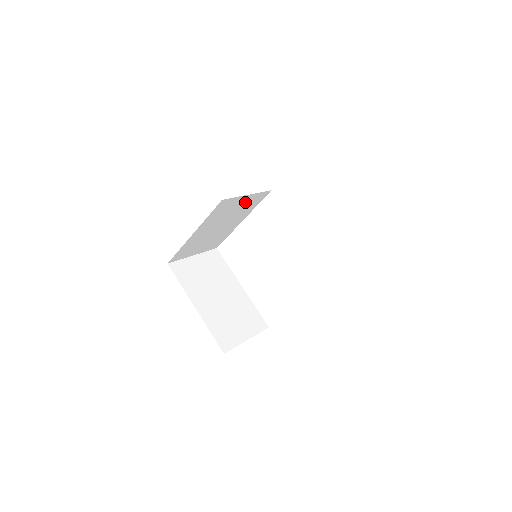
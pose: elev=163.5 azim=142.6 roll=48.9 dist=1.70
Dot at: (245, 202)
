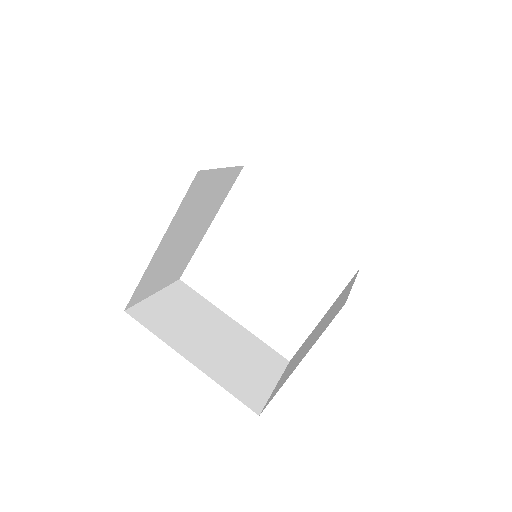
Dot at: (218, 184)
